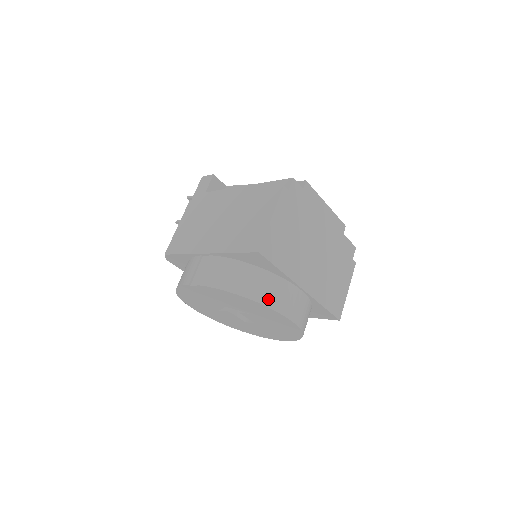
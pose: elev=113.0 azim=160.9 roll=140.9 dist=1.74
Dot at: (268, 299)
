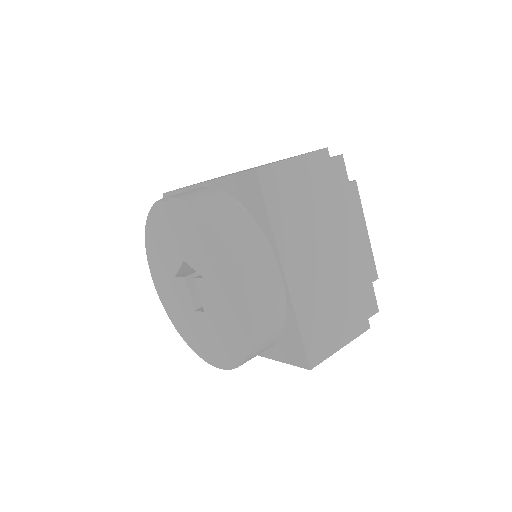
Dot at: (234, 242)
